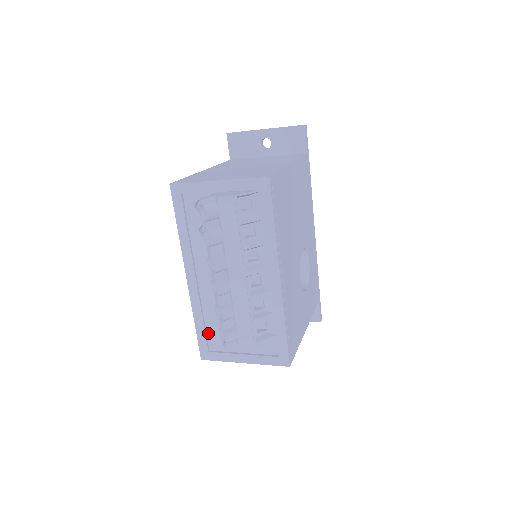
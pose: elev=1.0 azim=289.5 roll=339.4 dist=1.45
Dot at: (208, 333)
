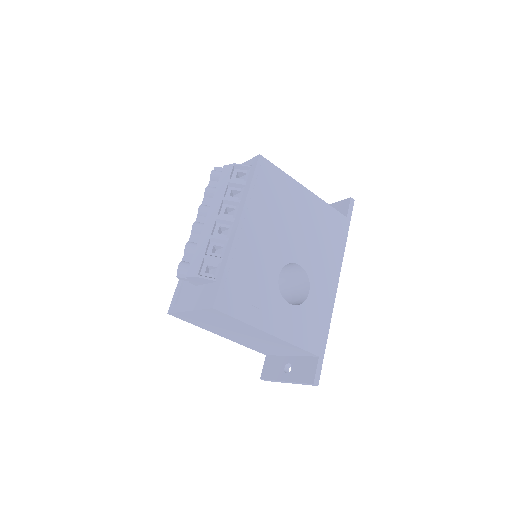
Dot at: (183, 289)
